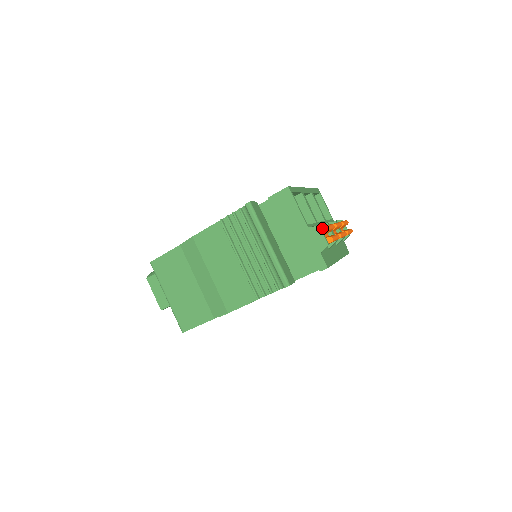
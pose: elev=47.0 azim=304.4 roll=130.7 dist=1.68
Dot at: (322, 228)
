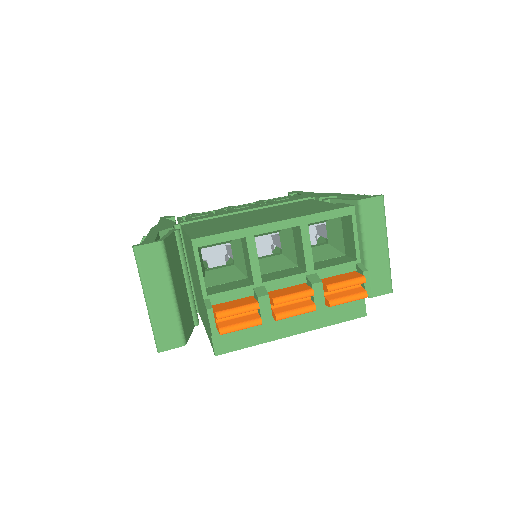
Dot at: (215, 312)
